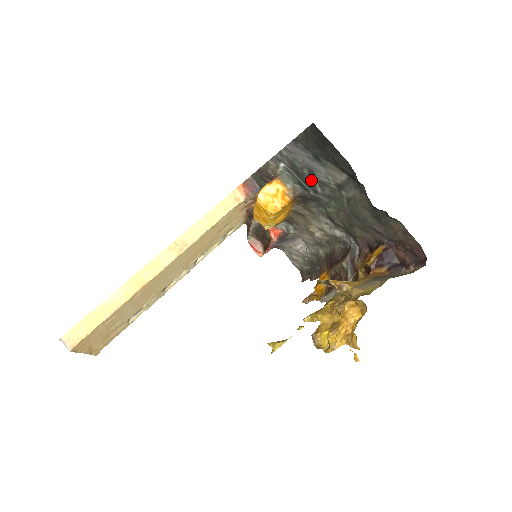
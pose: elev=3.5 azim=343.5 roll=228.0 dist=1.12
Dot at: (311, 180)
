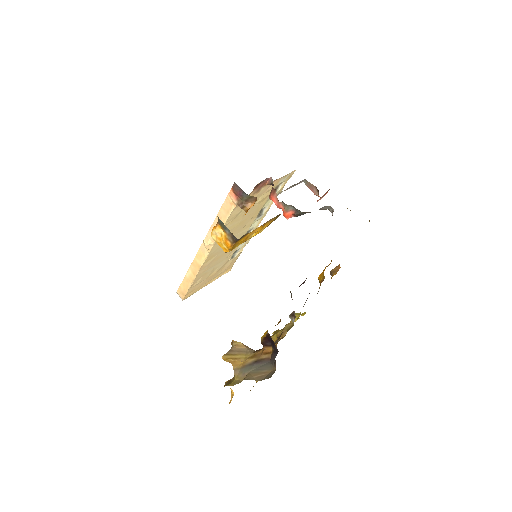
Dot at: occluded
